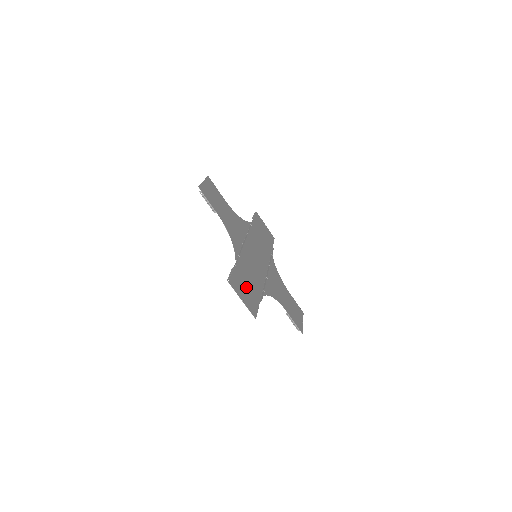
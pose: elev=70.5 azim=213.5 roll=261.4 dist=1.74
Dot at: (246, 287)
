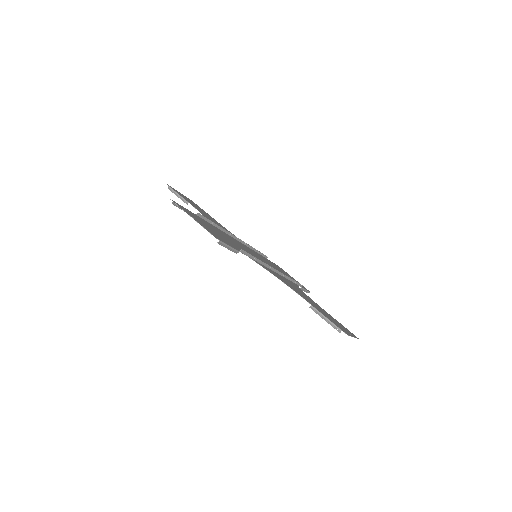
Dot at: (212, 230)
